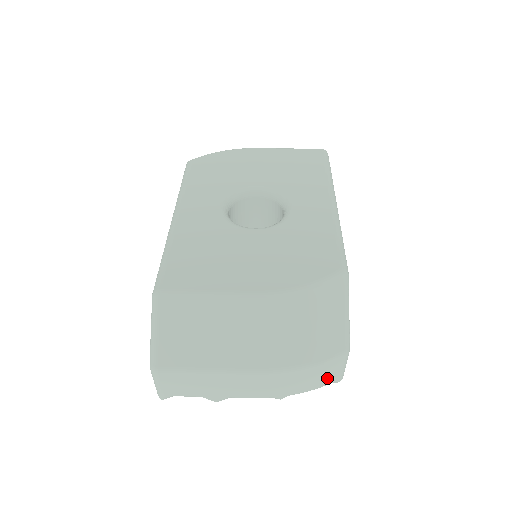
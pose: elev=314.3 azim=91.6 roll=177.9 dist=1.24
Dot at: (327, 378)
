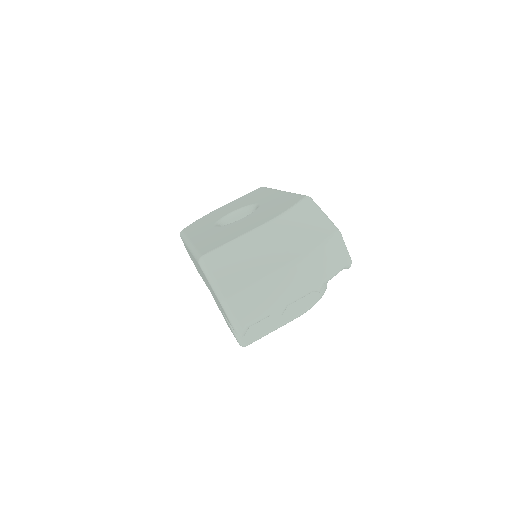
Dot at: (339, 258)
